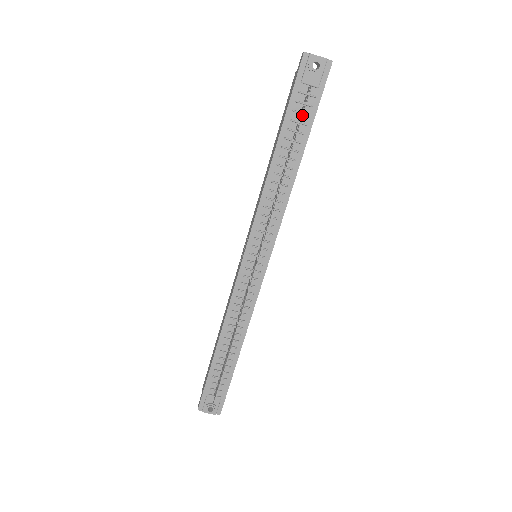
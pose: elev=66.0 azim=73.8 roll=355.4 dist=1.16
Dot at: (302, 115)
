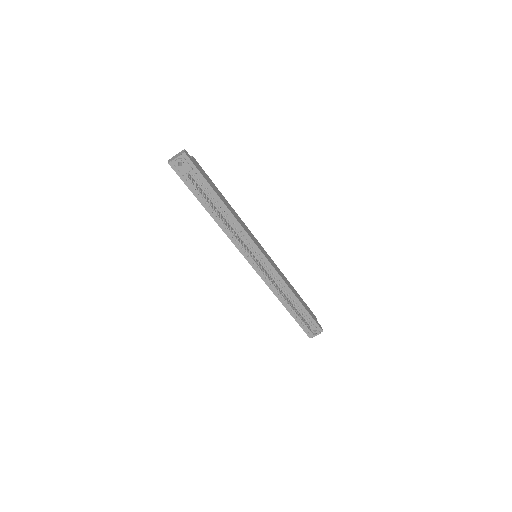
Dot at: (200, 186)
